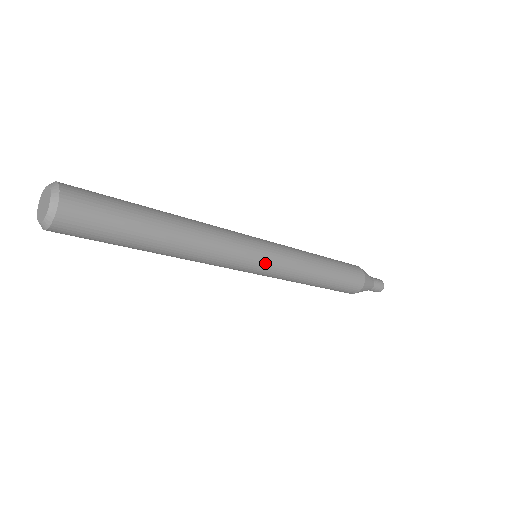
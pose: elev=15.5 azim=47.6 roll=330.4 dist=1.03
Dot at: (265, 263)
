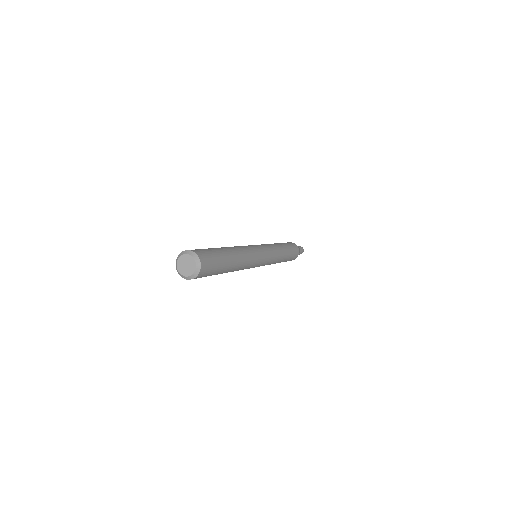
Dot at: (263, 263)
